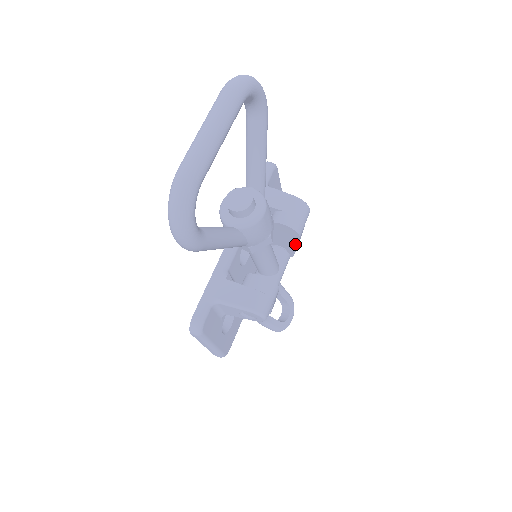
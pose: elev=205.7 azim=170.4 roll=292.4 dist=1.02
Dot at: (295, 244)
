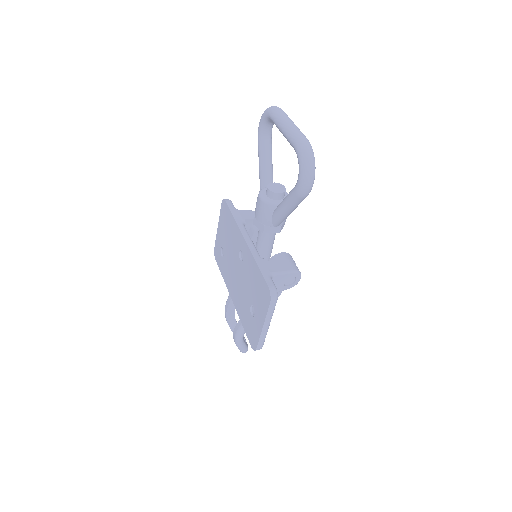
Dot at: occluded
